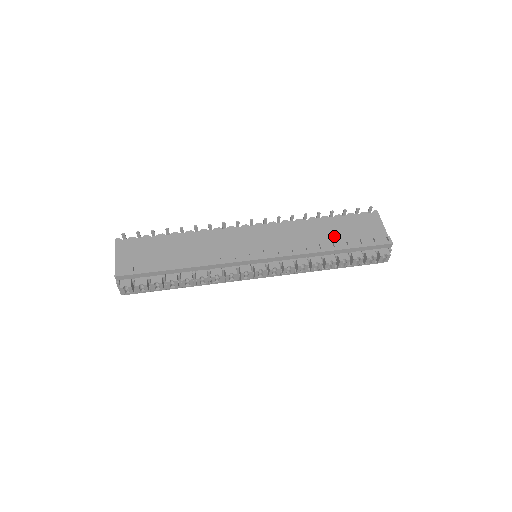
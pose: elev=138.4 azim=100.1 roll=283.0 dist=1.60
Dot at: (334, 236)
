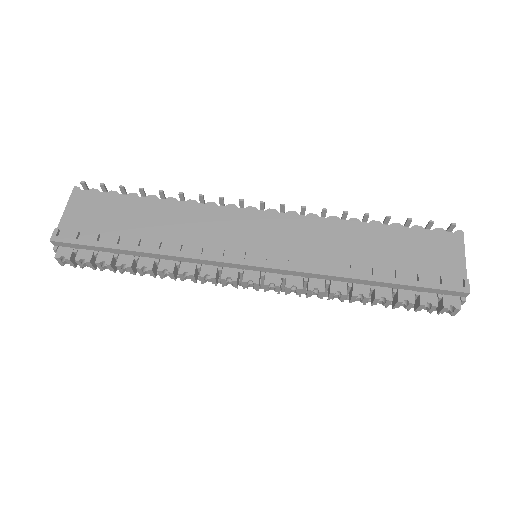
Dot at: (379, 257)
